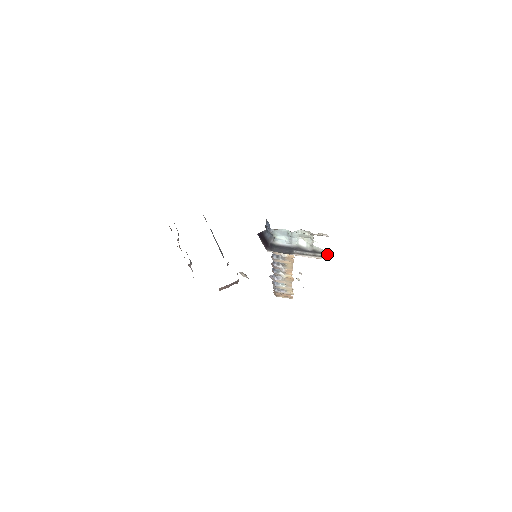
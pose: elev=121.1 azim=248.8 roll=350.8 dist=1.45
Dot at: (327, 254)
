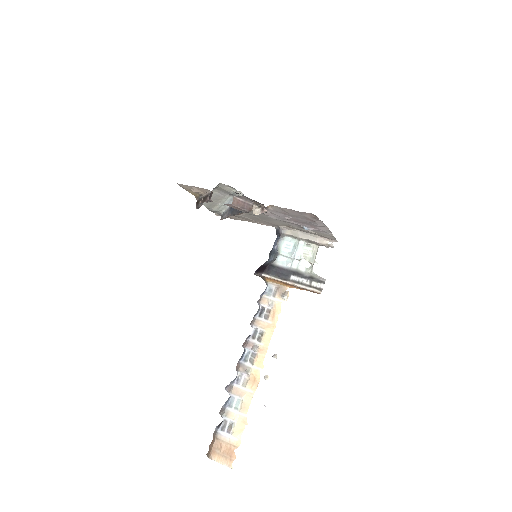
Dot at: occluded
